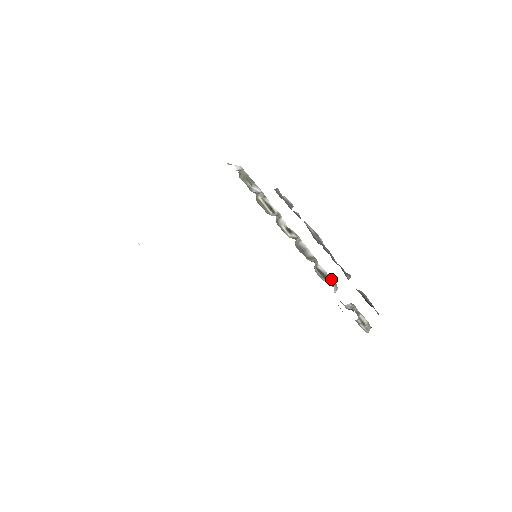
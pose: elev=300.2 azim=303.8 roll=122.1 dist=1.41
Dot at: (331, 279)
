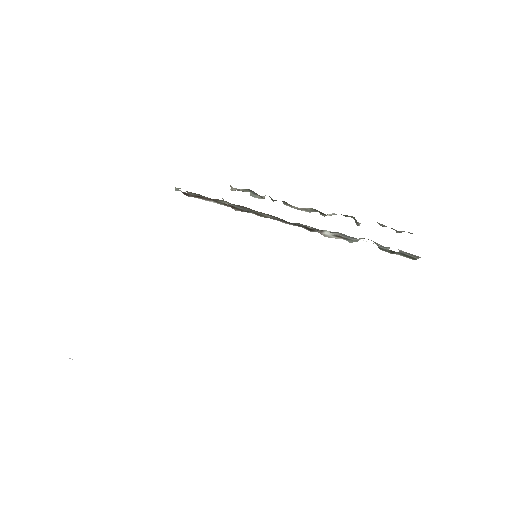
Dot at: (344, 239)
